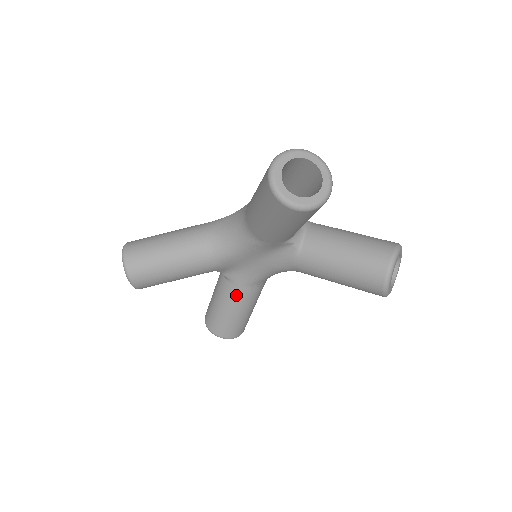
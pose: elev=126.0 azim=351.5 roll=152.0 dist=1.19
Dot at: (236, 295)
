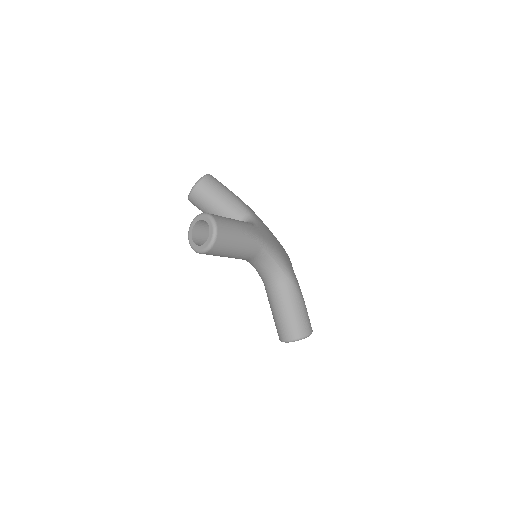
Dot at: occluded
